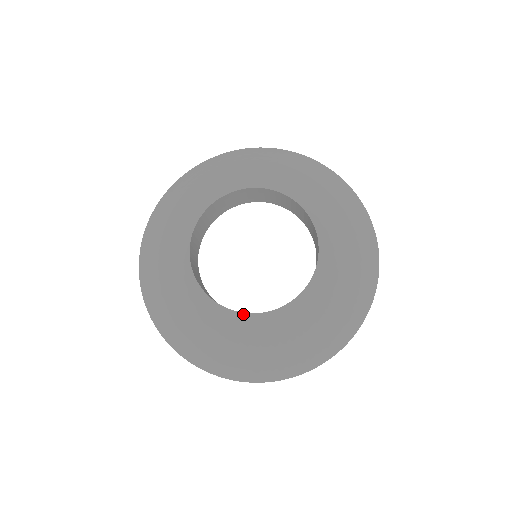
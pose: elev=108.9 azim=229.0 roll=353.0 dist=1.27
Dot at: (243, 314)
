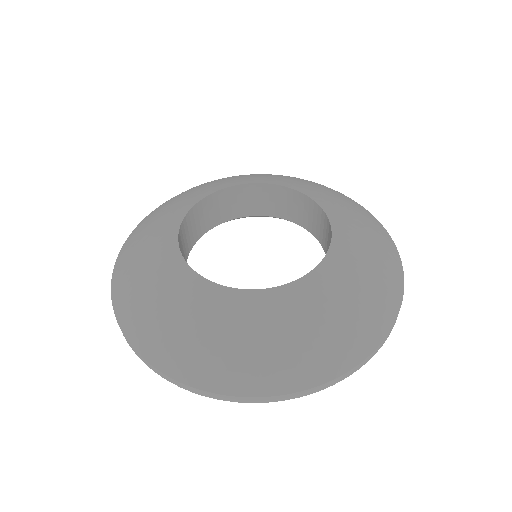
Dot at: (319, 267)
